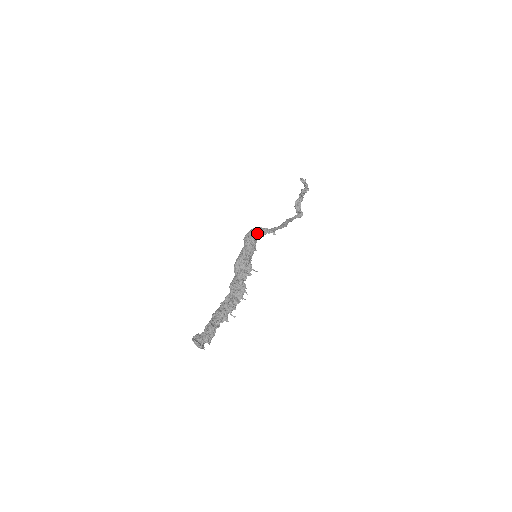
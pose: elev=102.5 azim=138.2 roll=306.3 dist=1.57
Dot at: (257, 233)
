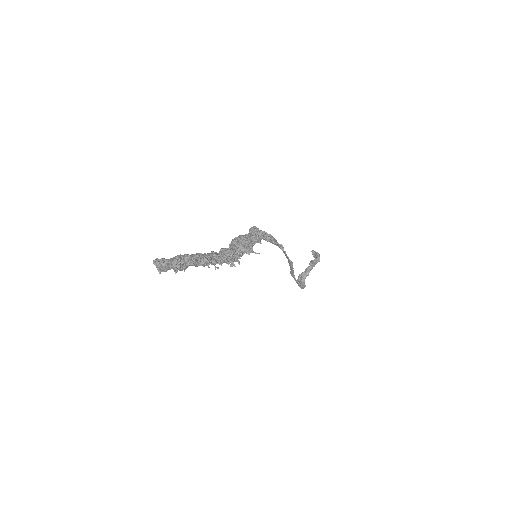
Dot at: (265, 234)
